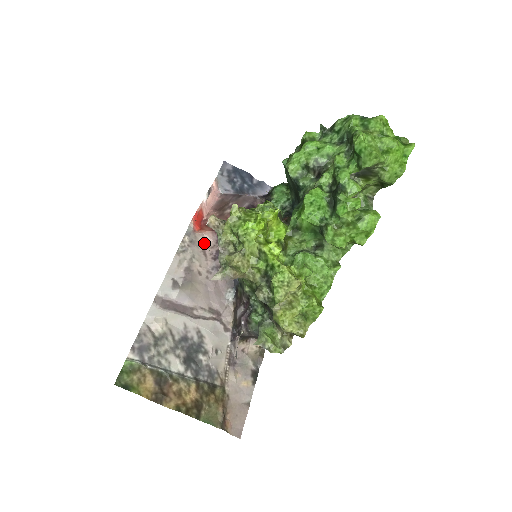
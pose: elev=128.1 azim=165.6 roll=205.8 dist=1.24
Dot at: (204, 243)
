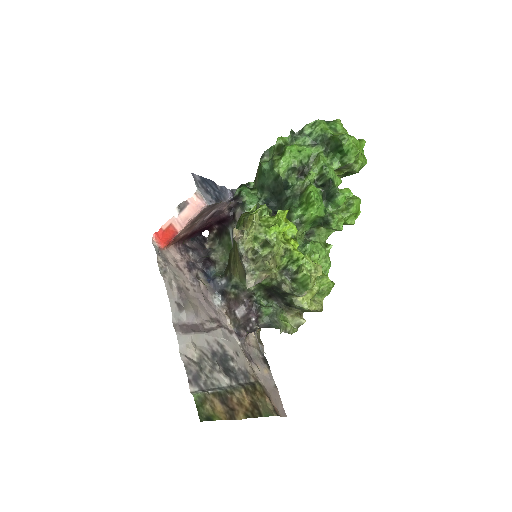
Dot at: (172, 258)
